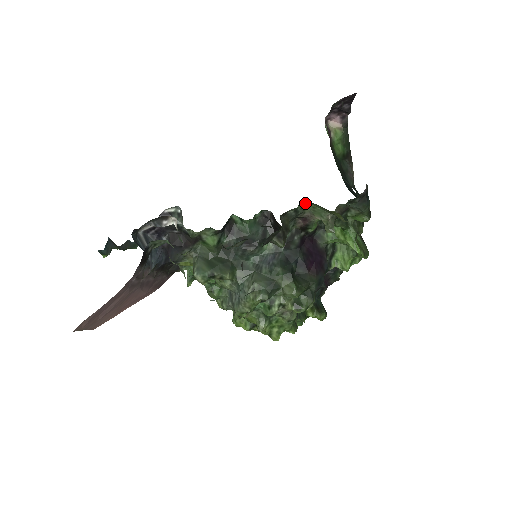
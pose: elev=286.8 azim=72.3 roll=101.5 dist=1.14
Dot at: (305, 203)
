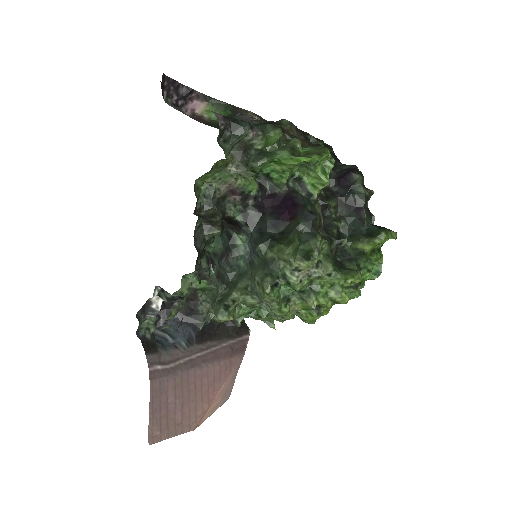
Dot at: (206, 183)
